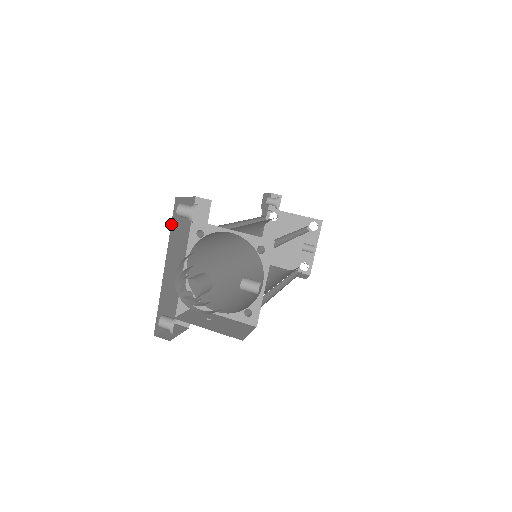
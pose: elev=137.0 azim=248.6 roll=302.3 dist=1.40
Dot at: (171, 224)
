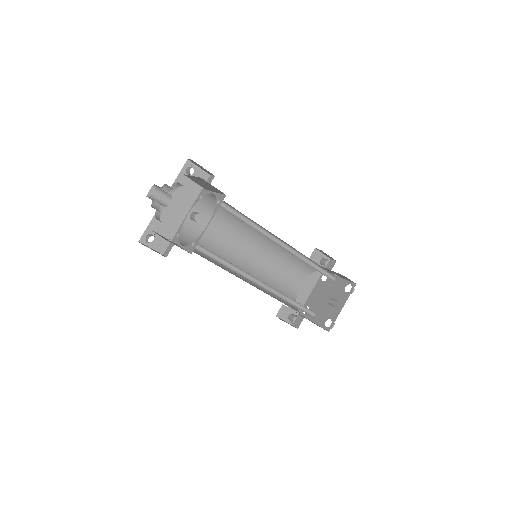
Dot at: (179, 174)
